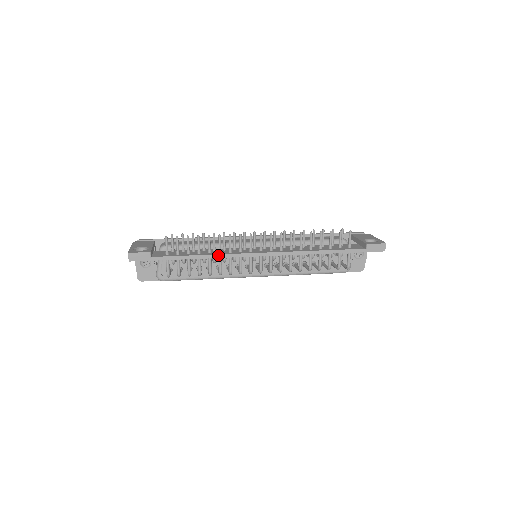
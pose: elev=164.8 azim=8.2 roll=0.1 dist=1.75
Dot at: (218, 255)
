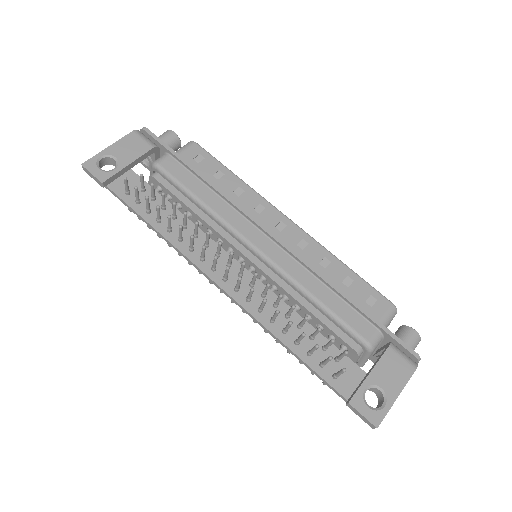
Dot at: (171, 244)
